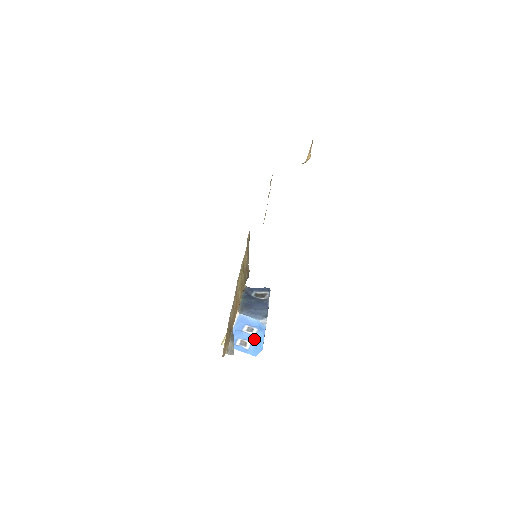
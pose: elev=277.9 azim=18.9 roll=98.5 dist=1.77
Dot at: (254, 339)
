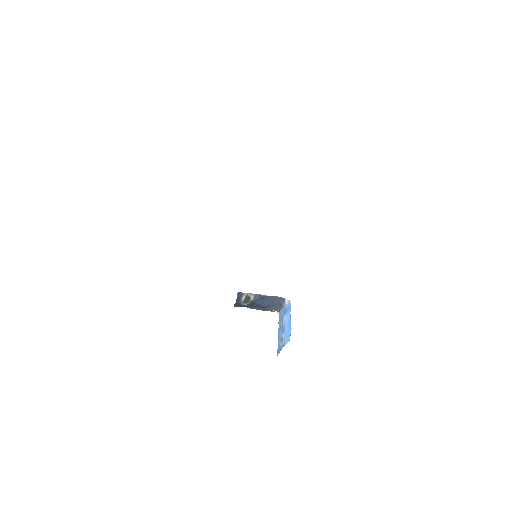
Dot at: (285, 327)
